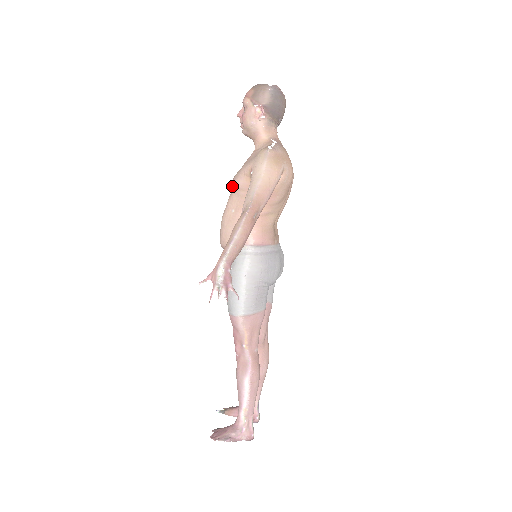
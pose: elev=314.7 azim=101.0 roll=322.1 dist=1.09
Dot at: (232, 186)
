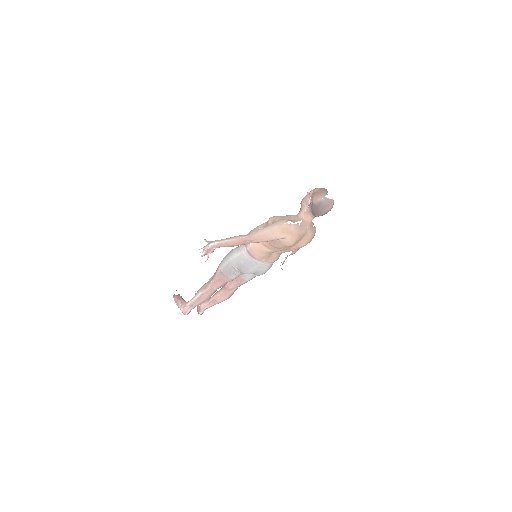
Dot at: occluded
